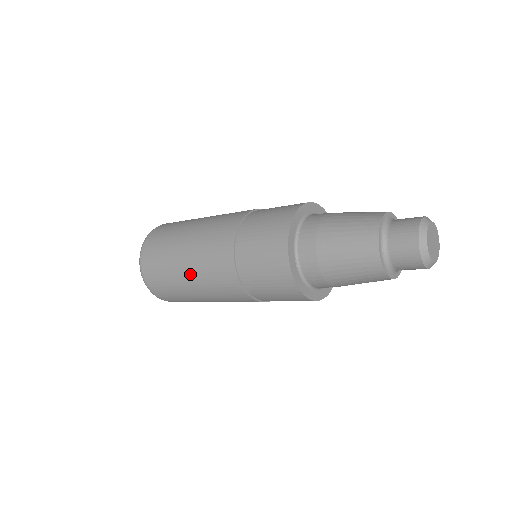
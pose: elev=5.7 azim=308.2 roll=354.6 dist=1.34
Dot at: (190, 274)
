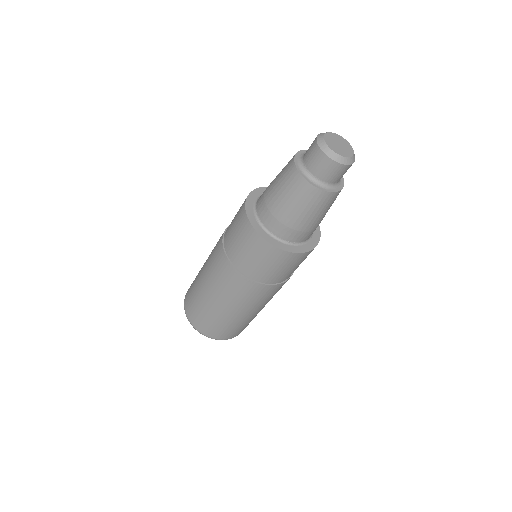
Dot at: (205, 282)
